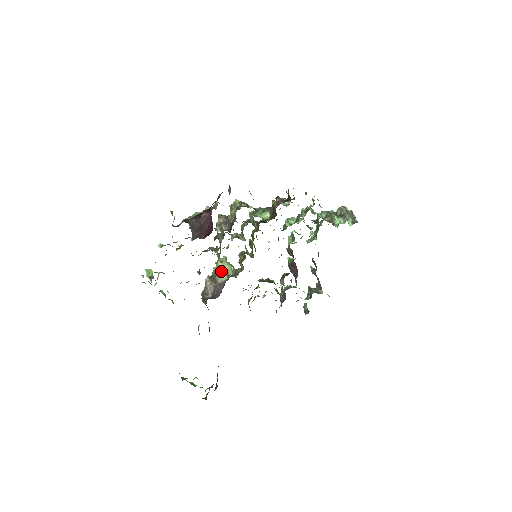
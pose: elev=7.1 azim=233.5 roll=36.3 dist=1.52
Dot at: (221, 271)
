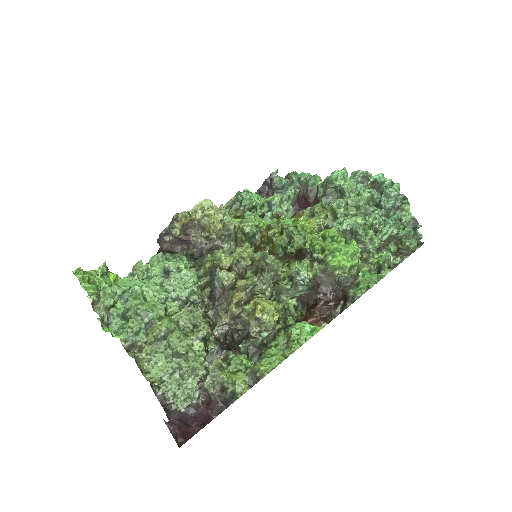
Dot at: occluded
